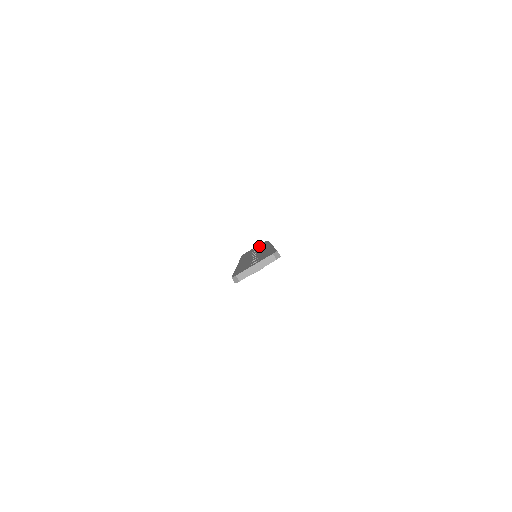
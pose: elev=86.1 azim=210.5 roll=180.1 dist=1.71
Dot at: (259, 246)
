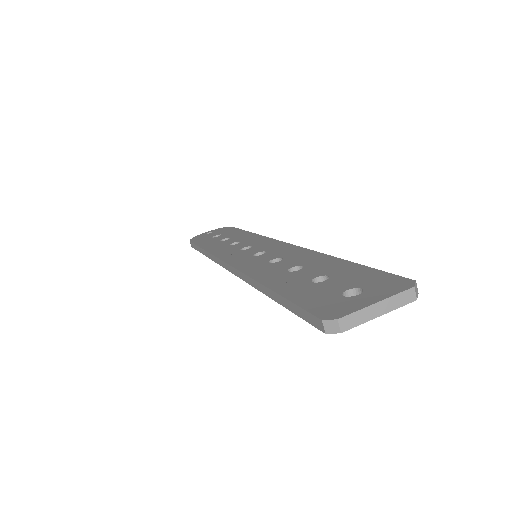
Dot at: (227, 234)
